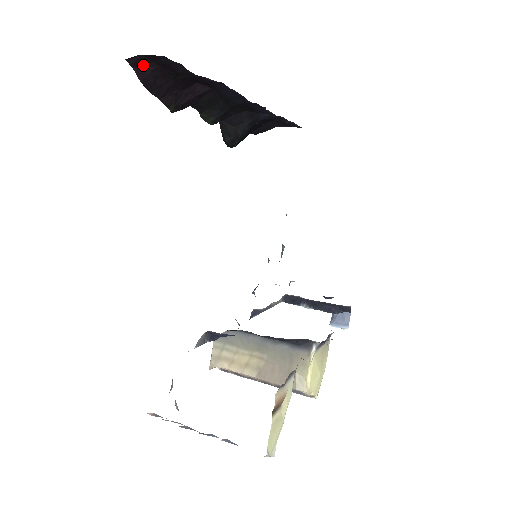
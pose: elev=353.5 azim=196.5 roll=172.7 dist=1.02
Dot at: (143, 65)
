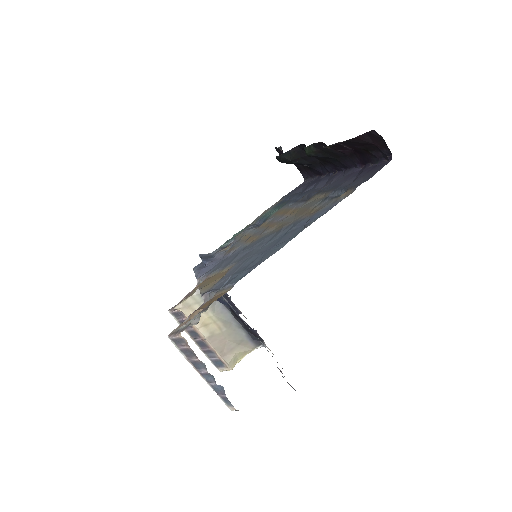
Dot at: (372, 137)
